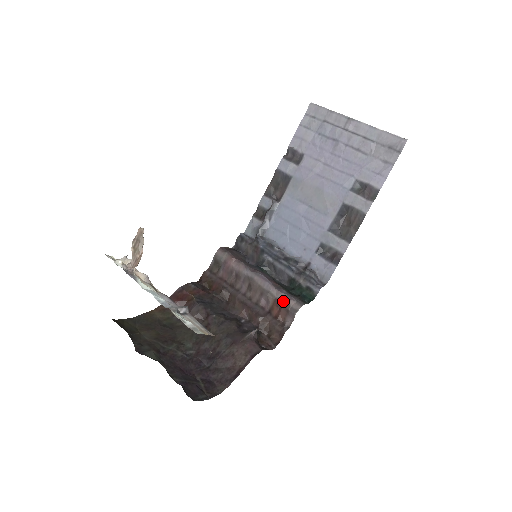
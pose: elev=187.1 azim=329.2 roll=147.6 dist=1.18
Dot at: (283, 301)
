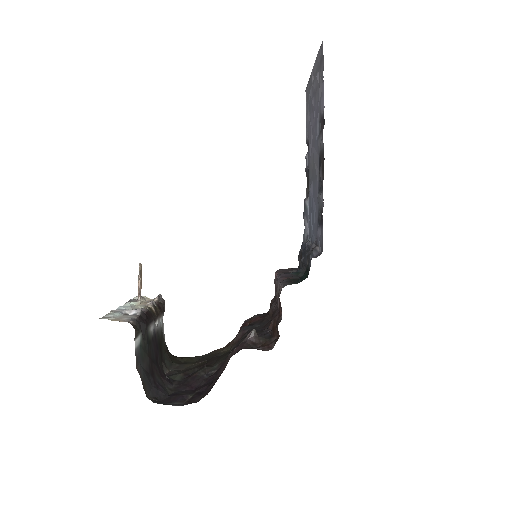
Dot at: occluded
